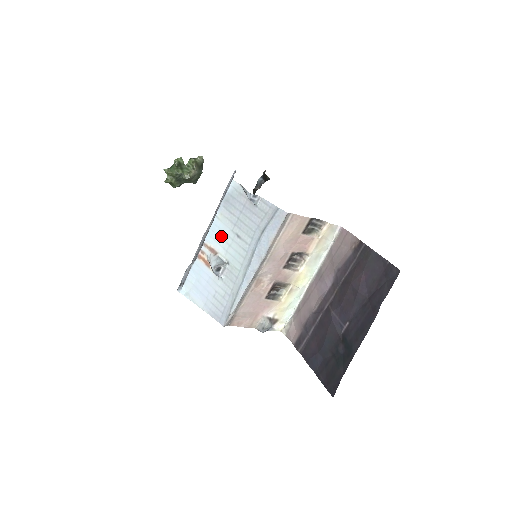
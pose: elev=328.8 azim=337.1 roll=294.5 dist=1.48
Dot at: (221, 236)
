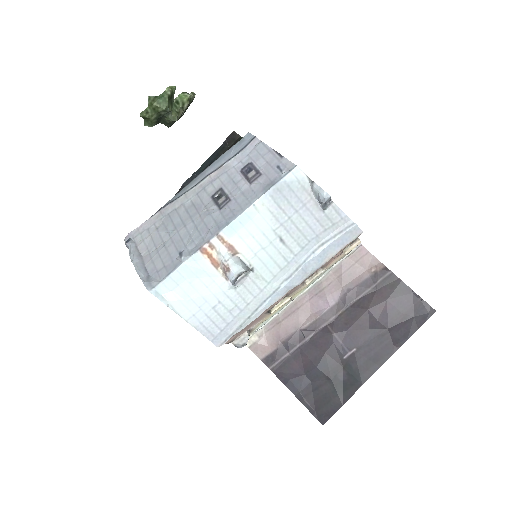
Dot at: (253, 233)
